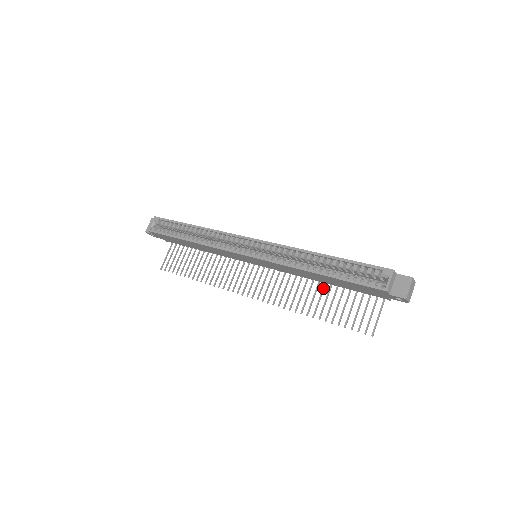
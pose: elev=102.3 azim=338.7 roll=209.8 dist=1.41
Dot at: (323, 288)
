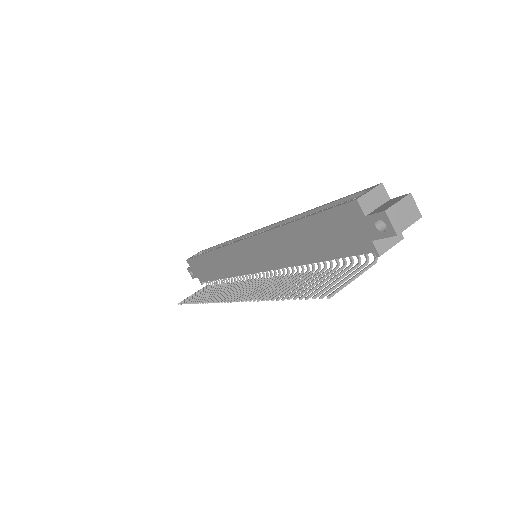
Dot at: (306, 274)
